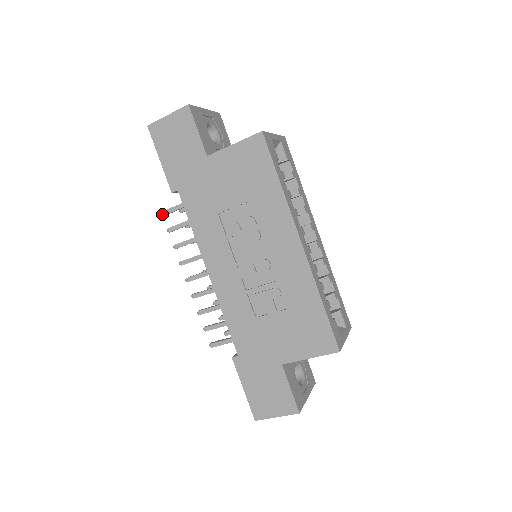
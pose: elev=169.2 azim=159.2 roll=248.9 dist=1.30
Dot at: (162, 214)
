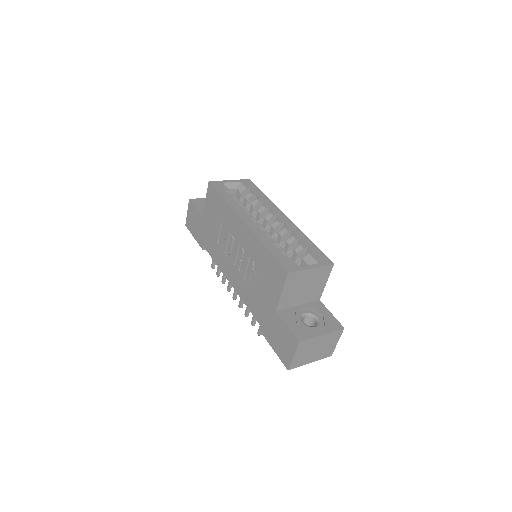
Dot at: (212, 268)
